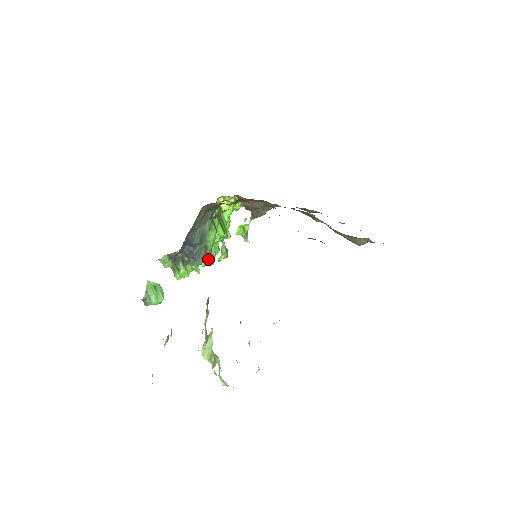
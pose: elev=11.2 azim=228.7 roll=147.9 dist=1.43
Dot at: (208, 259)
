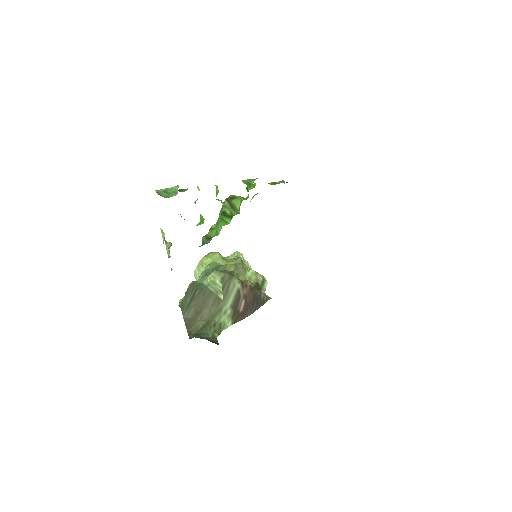
Dot at: occluded
